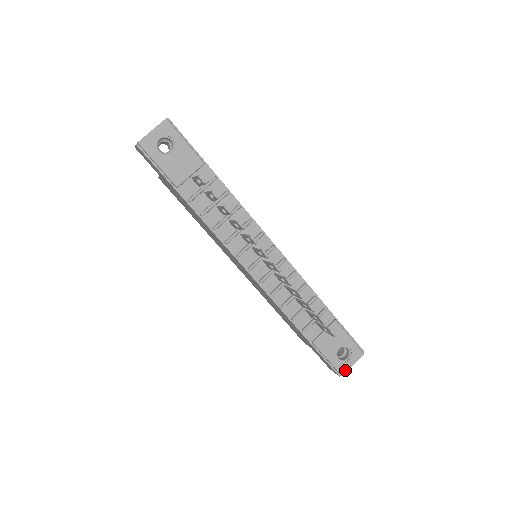
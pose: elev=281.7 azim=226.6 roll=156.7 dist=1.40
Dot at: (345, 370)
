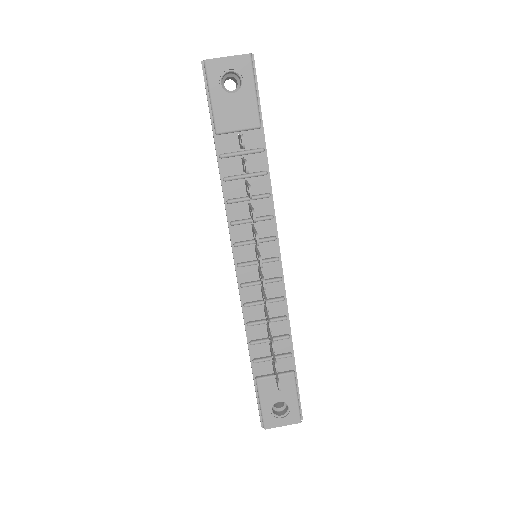
Dot at: (271, 425)
